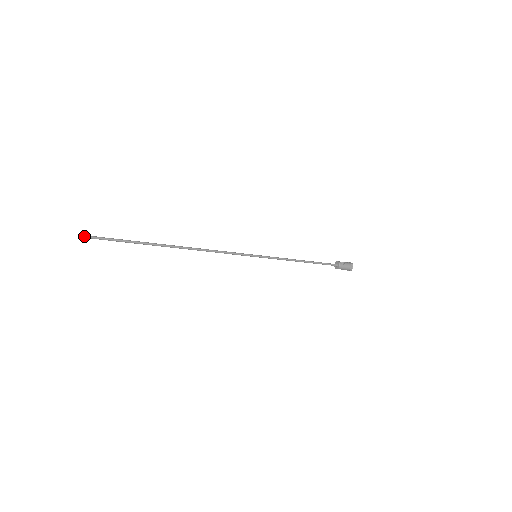
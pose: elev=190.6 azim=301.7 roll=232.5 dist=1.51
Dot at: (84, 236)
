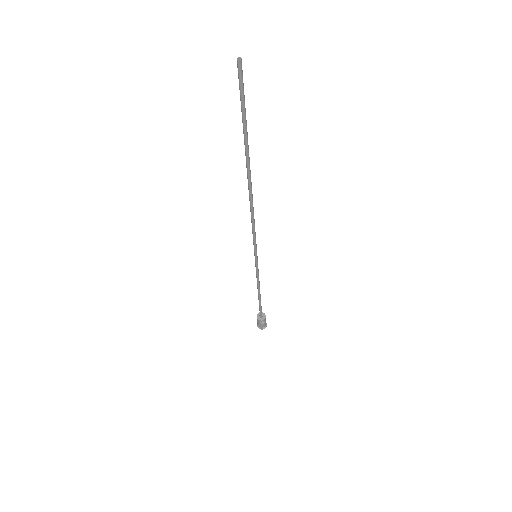
Dot at: (240, 62)
